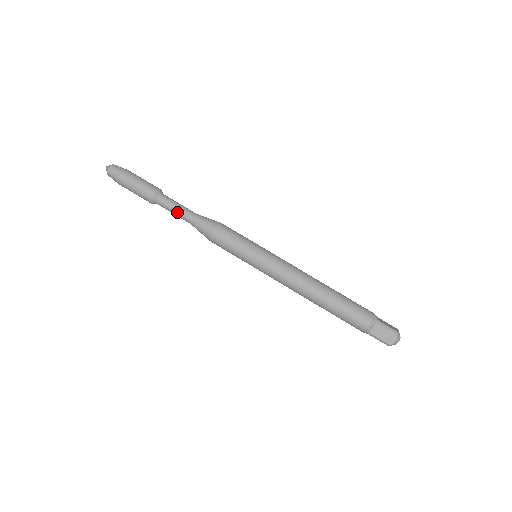
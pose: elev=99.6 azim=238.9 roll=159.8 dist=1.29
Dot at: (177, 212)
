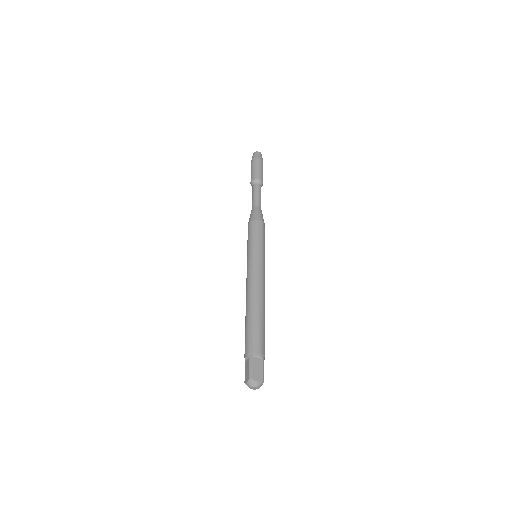
Dot at: (257, 196)
